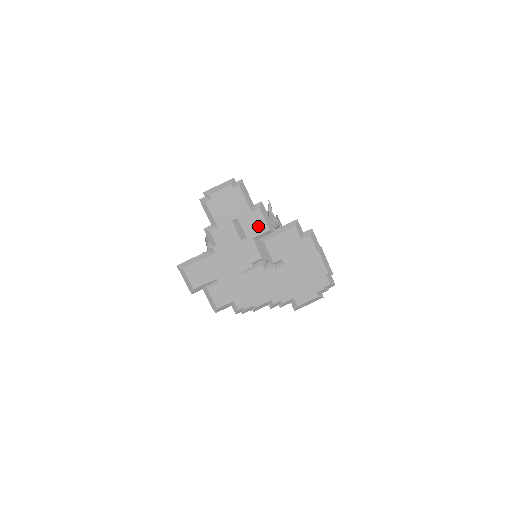
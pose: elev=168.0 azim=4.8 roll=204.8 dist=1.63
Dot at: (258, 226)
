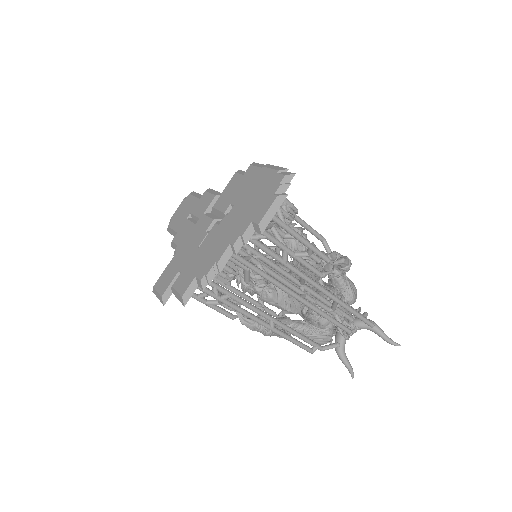
Dot at: (206, 202)
